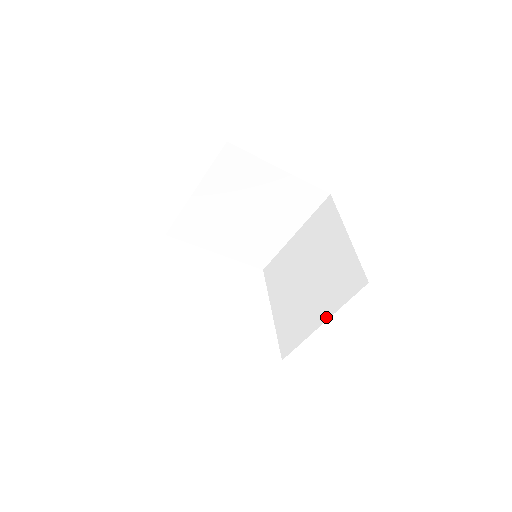
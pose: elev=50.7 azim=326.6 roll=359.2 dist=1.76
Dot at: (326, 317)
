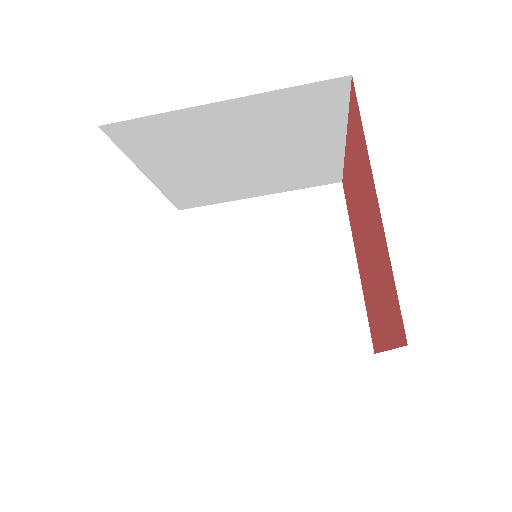
Dot at: (292, 360)
